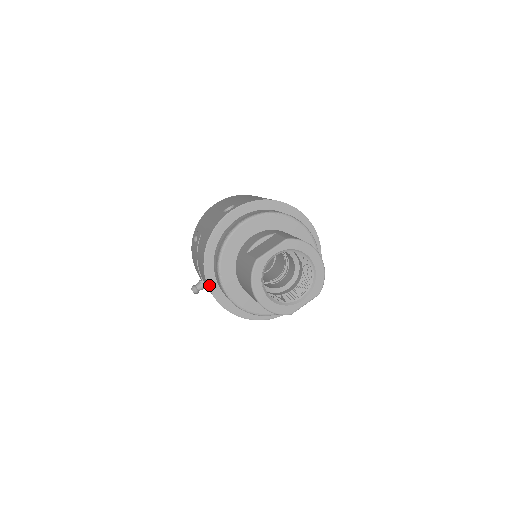
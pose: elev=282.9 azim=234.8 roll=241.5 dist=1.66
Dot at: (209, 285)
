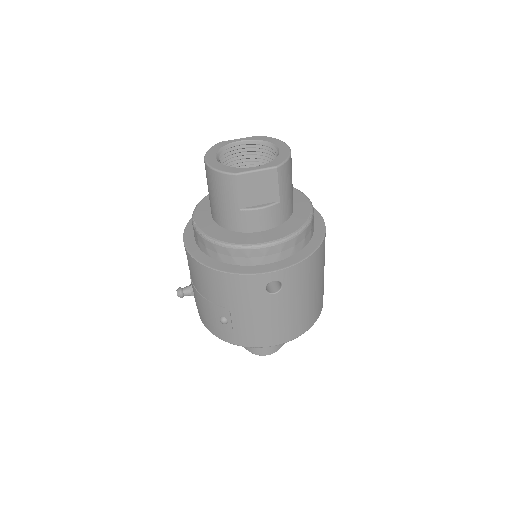
Dot at: (185, 233)
